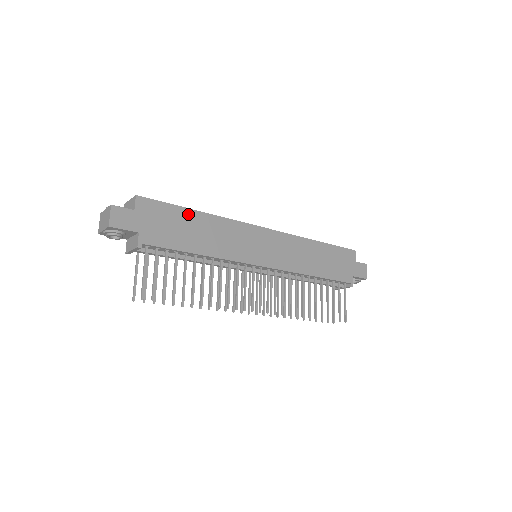
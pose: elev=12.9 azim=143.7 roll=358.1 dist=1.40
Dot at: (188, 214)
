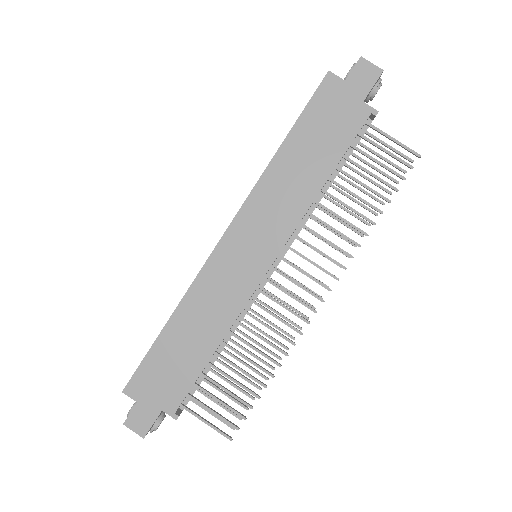
Dot at: (164, 340)
